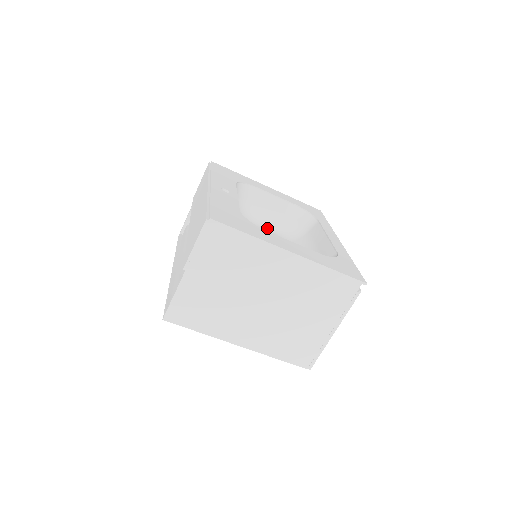
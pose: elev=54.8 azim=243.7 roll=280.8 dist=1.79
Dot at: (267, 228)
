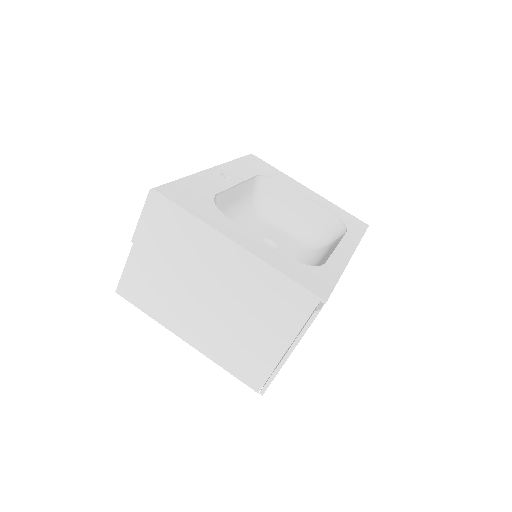
Dot at: (288, 231)
